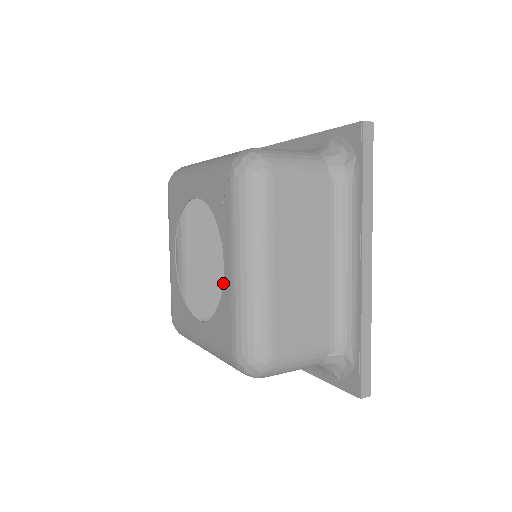
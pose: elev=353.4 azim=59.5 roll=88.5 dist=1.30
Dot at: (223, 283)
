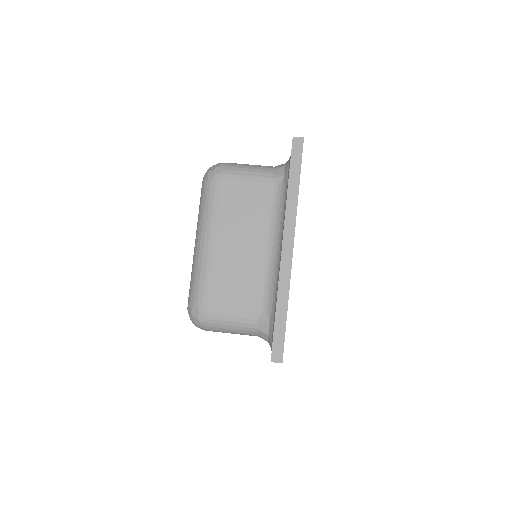
Dot at: occluded
